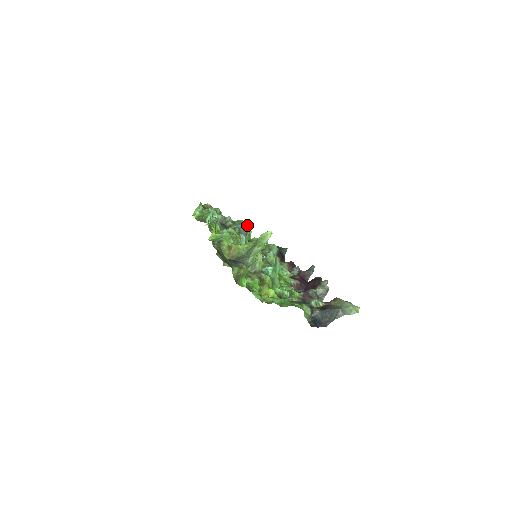
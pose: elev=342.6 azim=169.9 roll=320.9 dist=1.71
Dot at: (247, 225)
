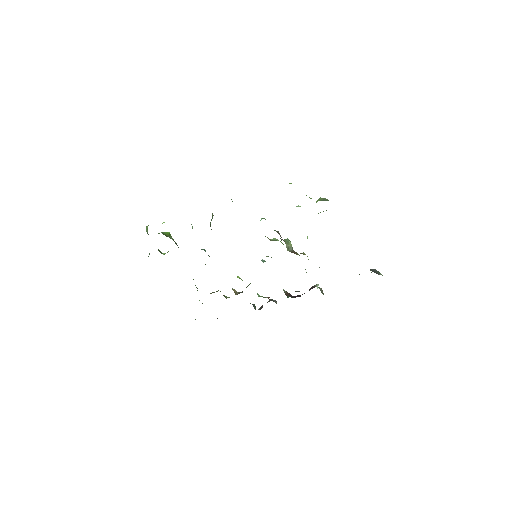
Dot at: occluded
